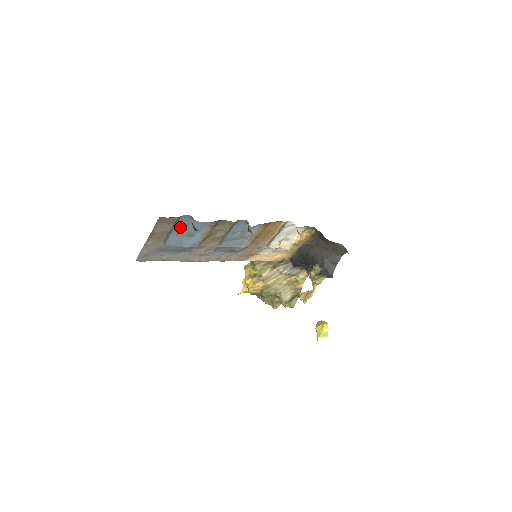
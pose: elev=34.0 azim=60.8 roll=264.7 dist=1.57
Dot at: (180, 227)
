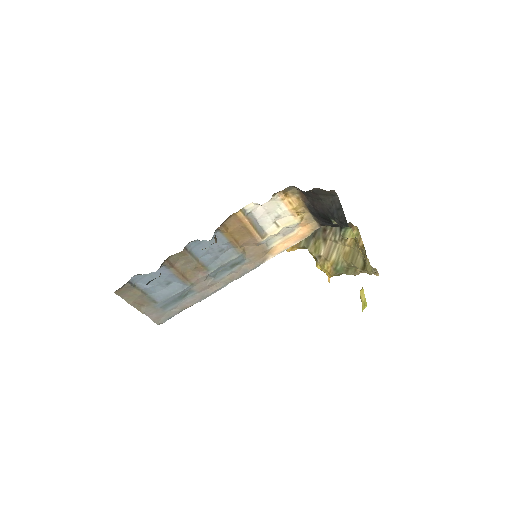
Dot at: (147, 285)
